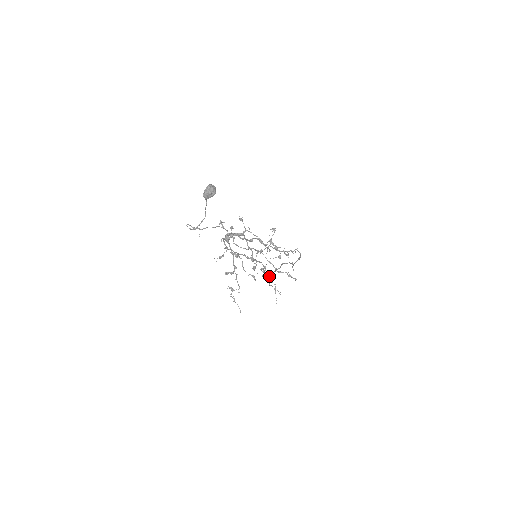
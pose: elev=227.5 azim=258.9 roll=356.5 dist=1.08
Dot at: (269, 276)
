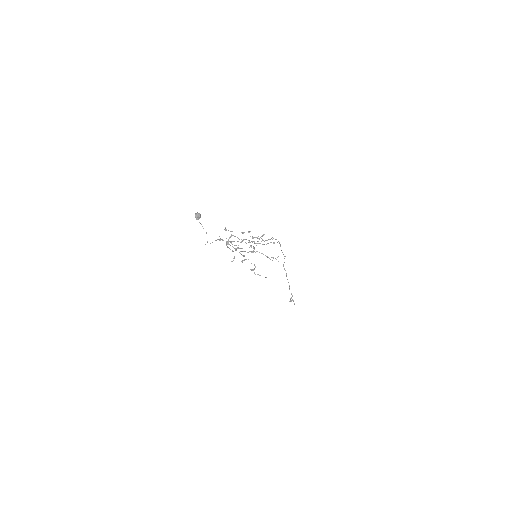
Dot at: occluded
